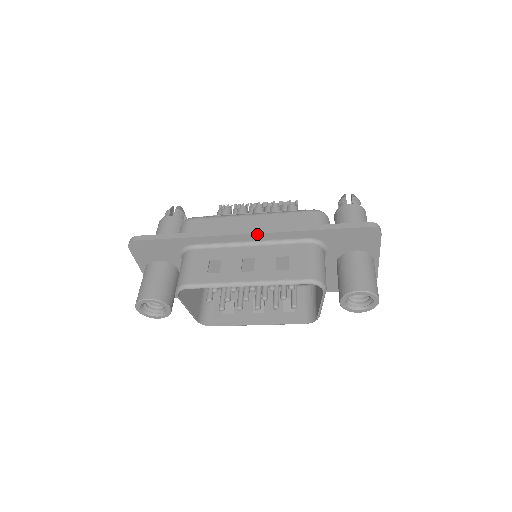
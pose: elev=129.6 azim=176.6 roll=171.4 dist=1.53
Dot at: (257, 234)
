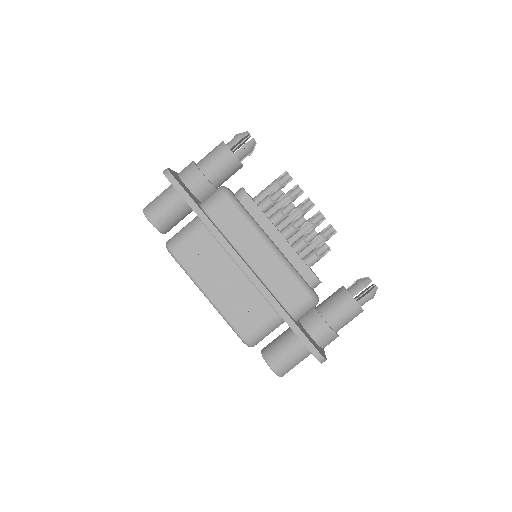
Dot at: (247, 275)
